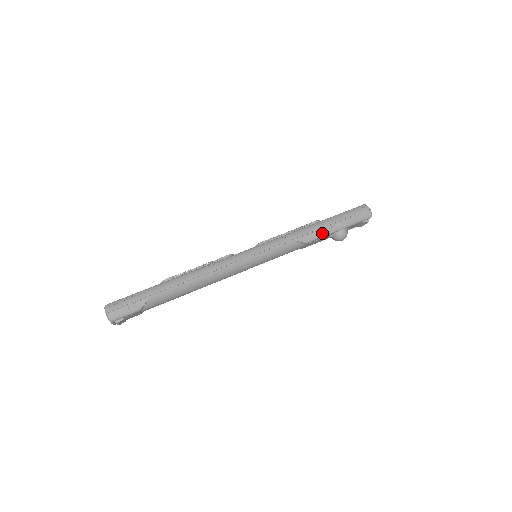
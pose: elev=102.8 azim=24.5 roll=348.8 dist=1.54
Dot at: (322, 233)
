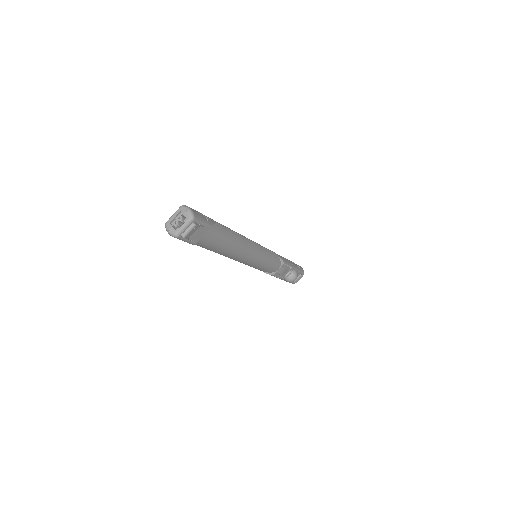
Dot at: (289, 263)
